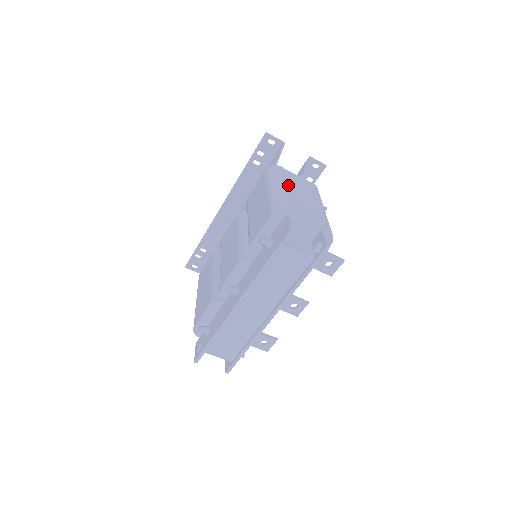
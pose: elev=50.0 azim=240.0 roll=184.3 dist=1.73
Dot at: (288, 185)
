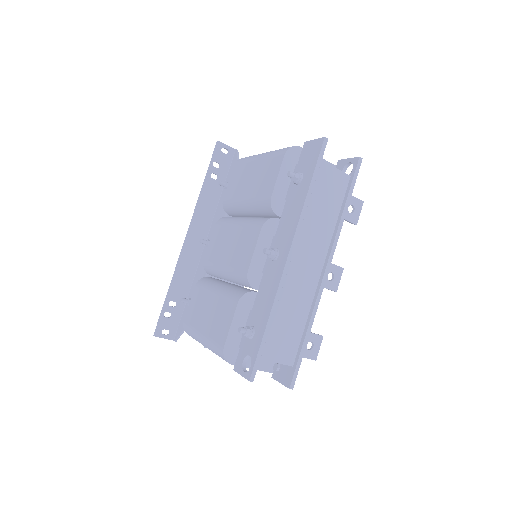
Dot at: occluded
